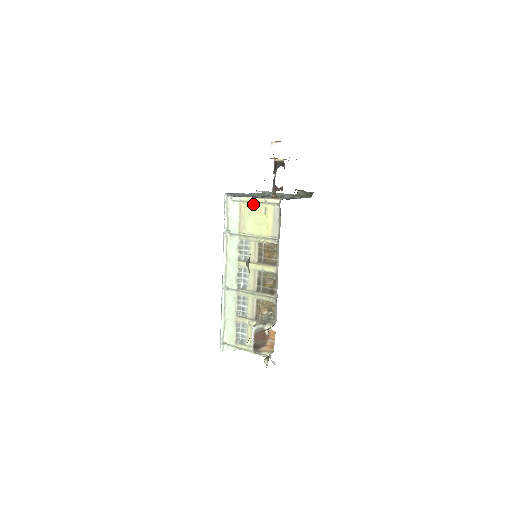
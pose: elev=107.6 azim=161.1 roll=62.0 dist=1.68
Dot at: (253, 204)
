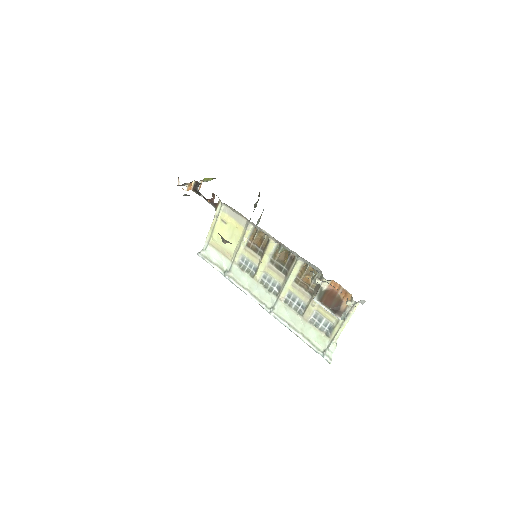
Dot at: (214, 231)
